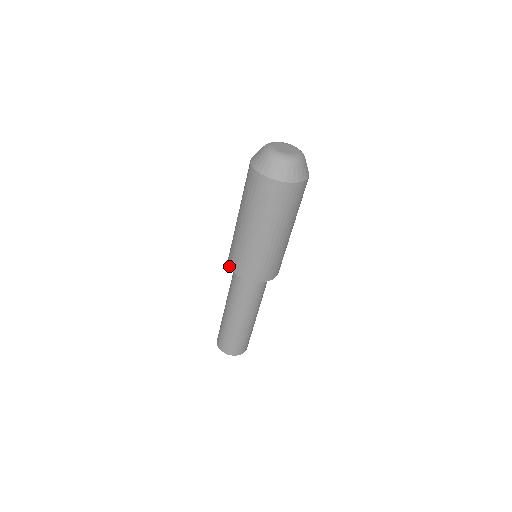
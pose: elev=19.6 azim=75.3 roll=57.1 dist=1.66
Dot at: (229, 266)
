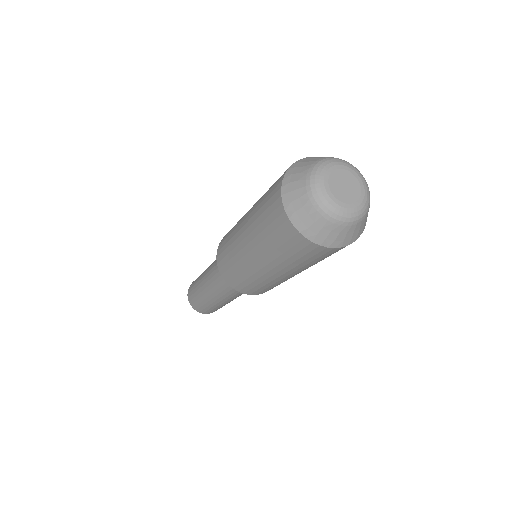
Dot at: (218, 266)
